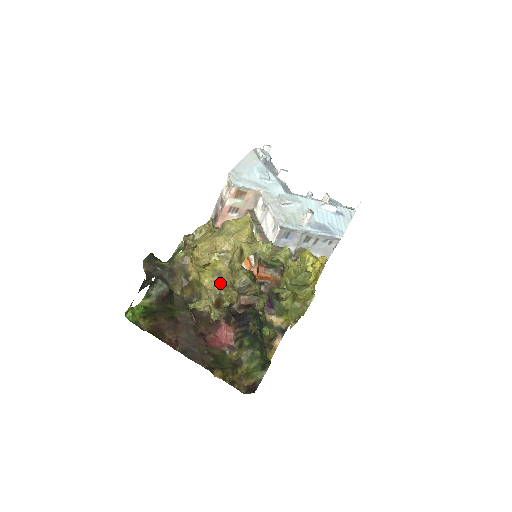
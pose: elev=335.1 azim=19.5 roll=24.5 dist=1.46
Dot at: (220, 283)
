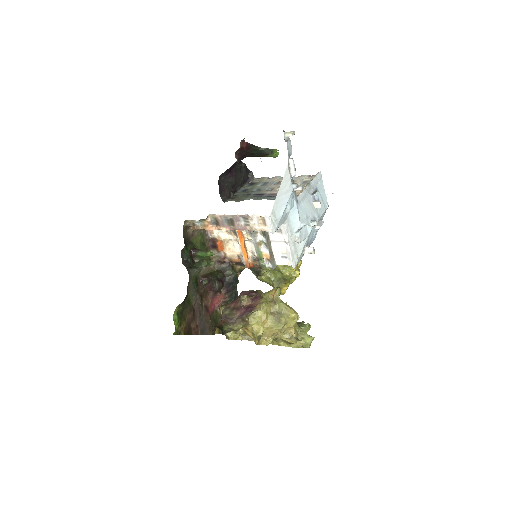
Dot at: occluded
